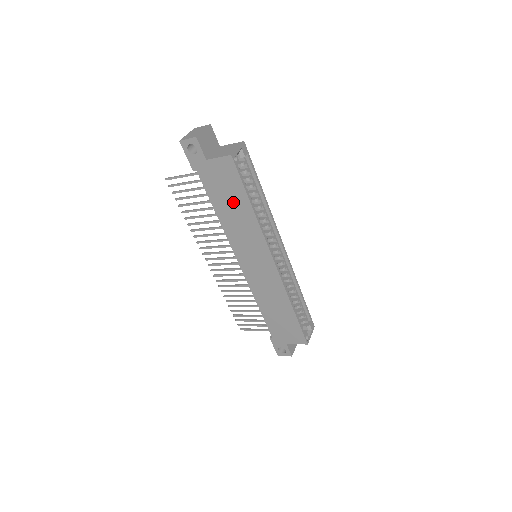
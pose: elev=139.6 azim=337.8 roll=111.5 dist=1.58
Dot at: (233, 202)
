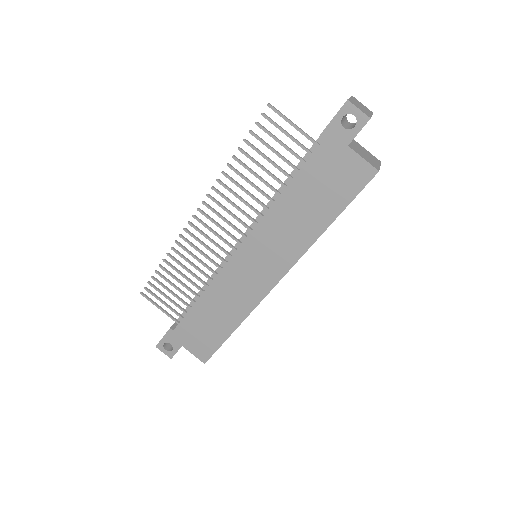
Dot at: (316, 204)
